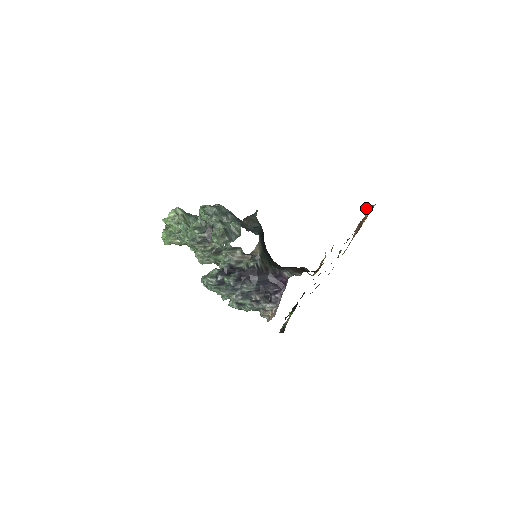
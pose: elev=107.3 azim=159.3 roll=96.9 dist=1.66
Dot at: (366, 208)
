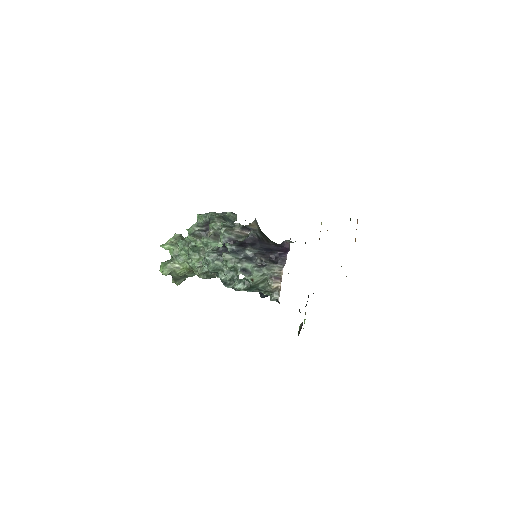
Dot at: occluded
